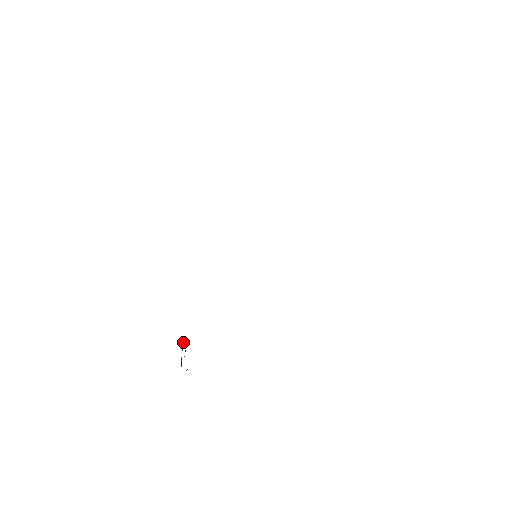
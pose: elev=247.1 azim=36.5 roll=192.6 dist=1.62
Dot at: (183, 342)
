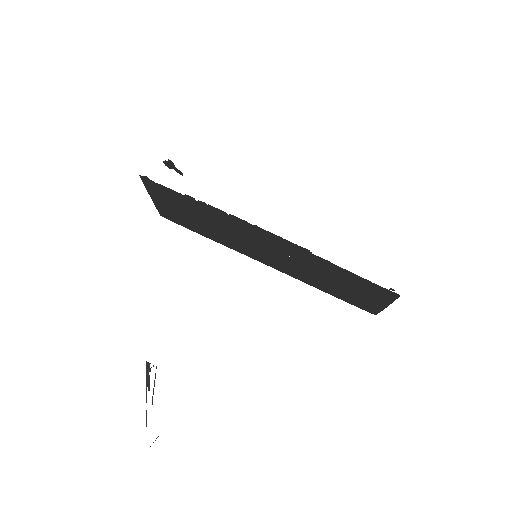
Dot at: (149, 375)
